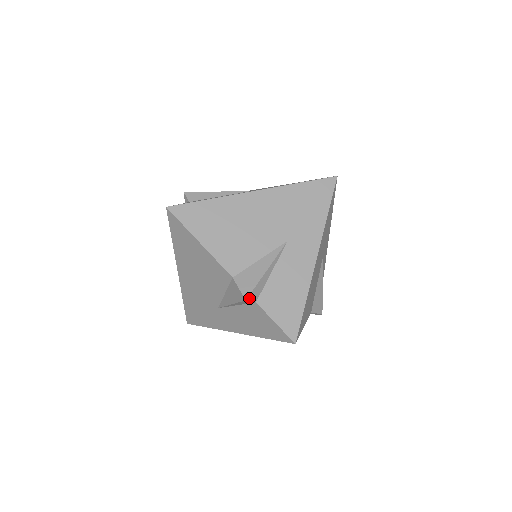
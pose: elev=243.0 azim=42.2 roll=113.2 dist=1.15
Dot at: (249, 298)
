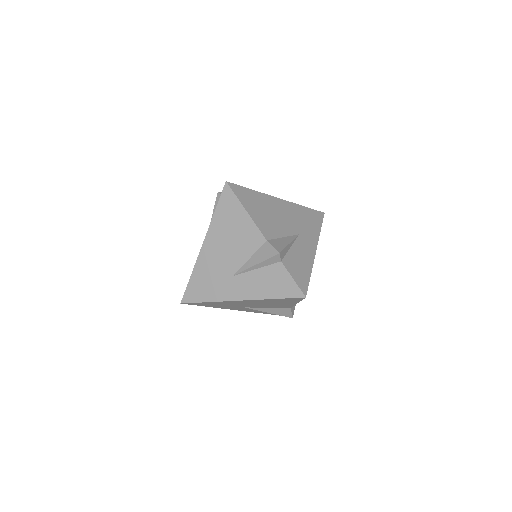
Dot at: occluded
